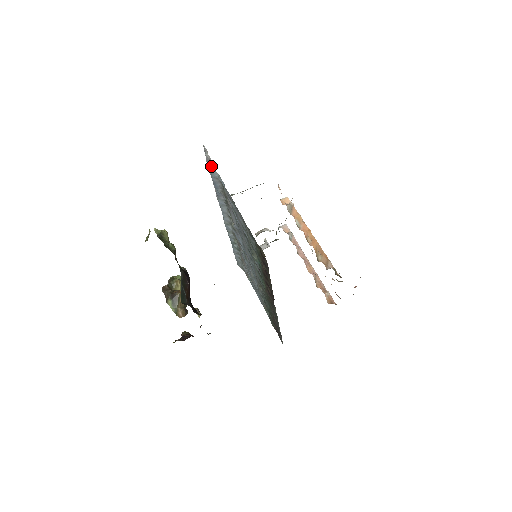
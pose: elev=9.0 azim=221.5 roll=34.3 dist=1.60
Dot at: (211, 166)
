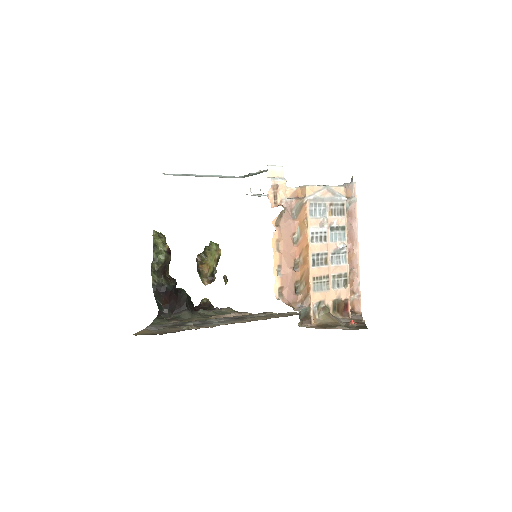
Dot at: occluded
